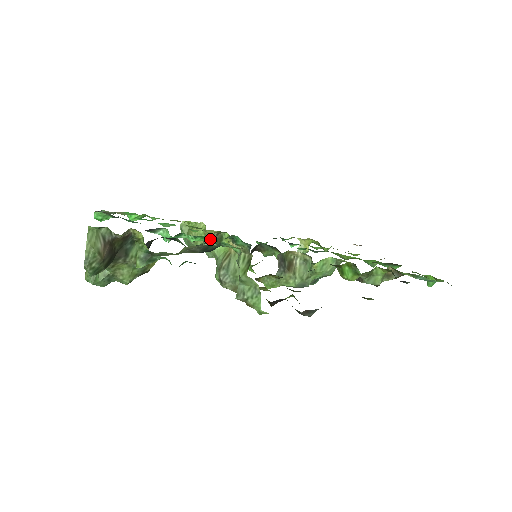
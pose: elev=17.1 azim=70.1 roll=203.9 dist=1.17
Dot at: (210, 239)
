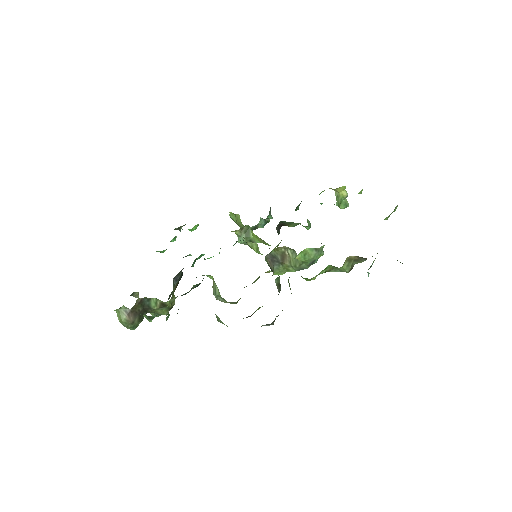
Dot at: occluded
